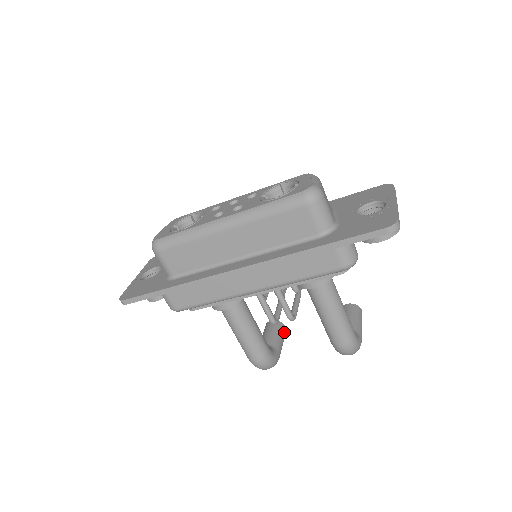
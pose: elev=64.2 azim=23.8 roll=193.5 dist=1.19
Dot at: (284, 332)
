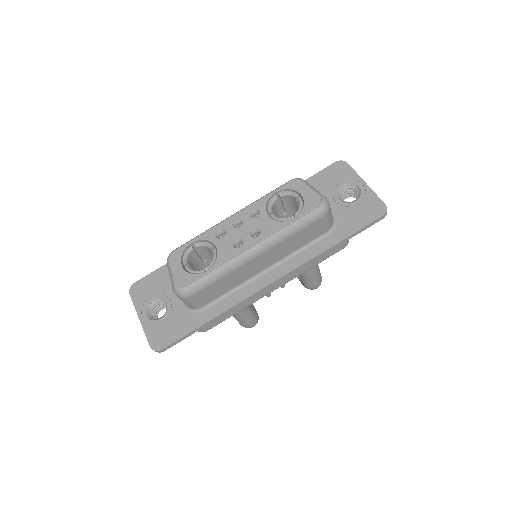
Dot at: occluded
